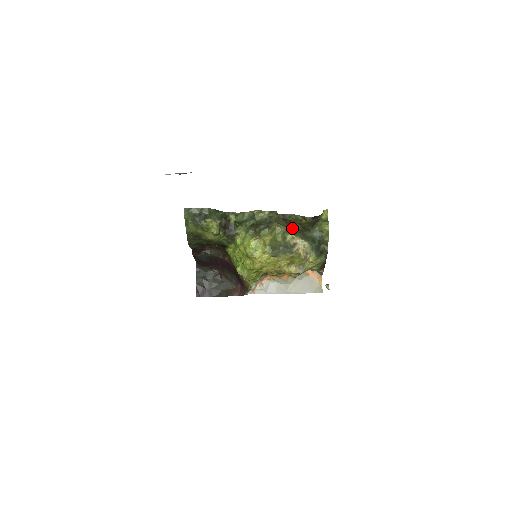
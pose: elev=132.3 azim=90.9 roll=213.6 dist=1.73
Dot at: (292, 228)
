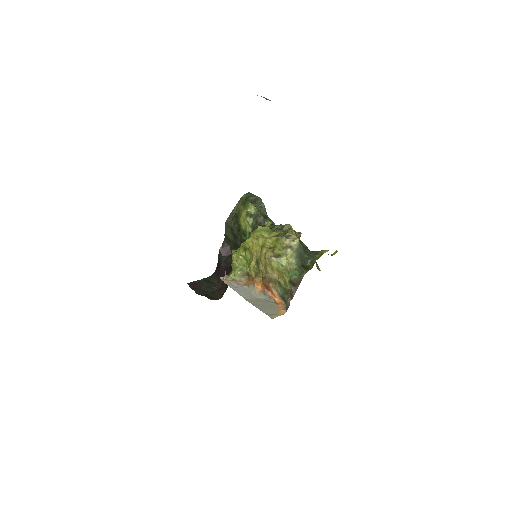
Dot at: (299, 239)
